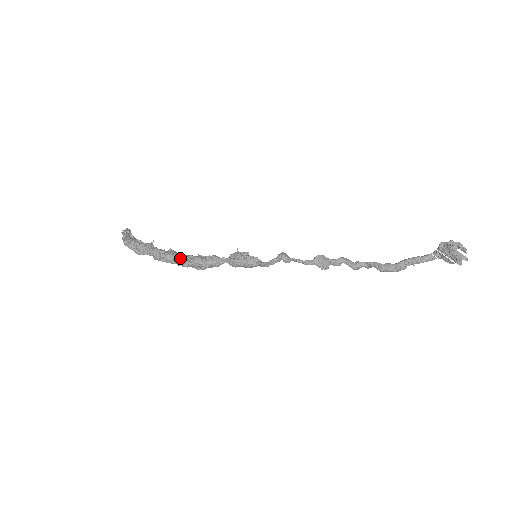
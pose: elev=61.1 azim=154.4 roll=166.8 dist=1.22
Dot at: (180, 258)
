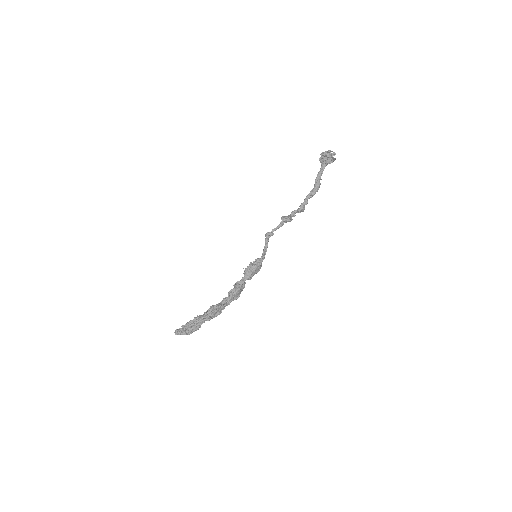
Dot at: (221, 303)
